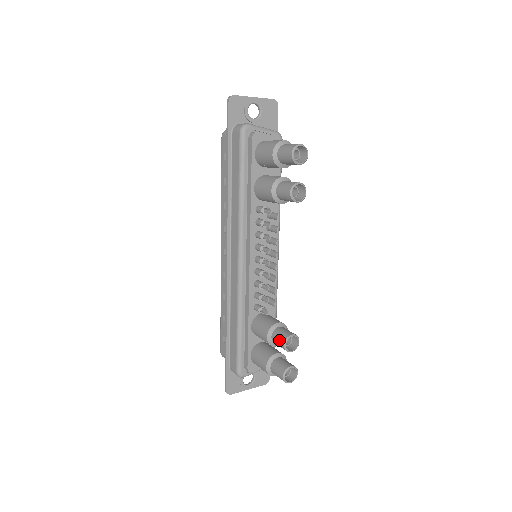
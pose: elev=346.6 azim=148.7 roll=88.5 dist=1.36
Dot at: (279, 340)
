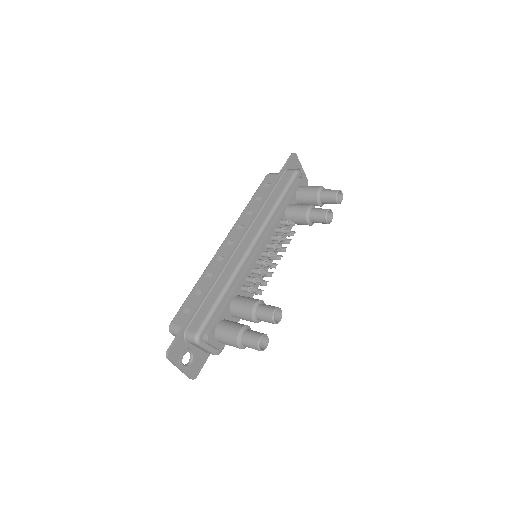
Dot at: (268, 308)
